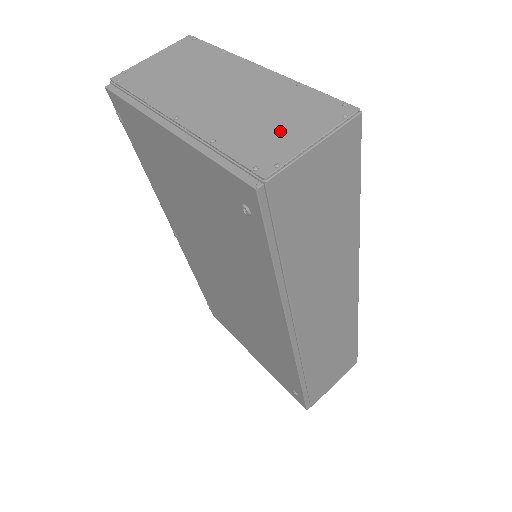
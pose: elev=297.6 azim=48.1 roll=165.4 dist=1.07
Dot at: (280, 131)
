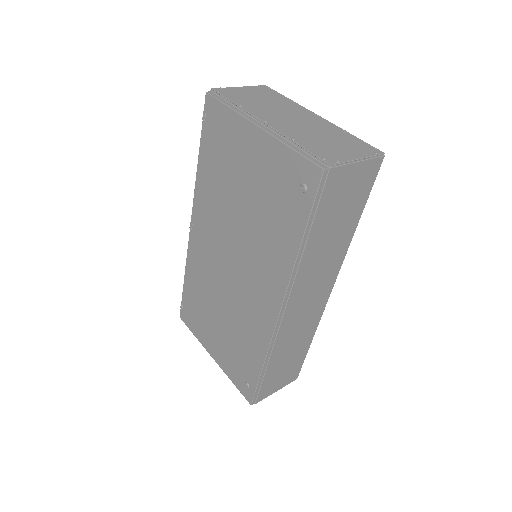
Dot at: (337, 148)
